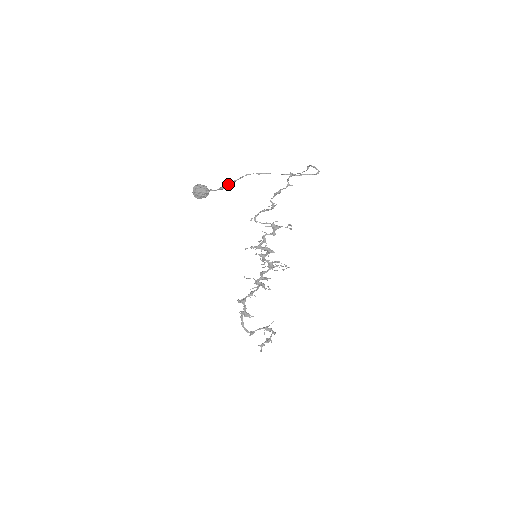
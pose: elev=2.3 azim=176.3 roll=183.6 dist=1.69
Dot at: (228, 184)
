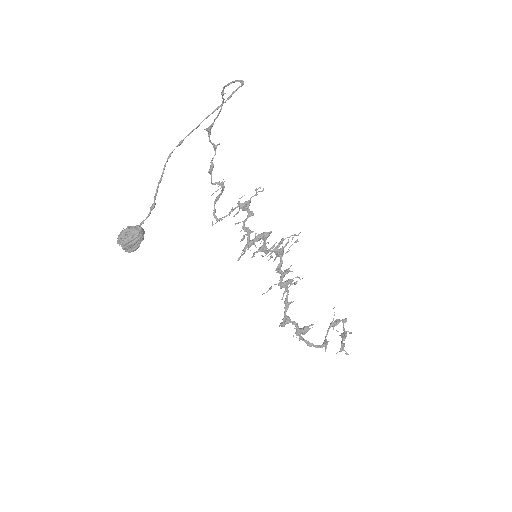
Dot at: (156, 193)
